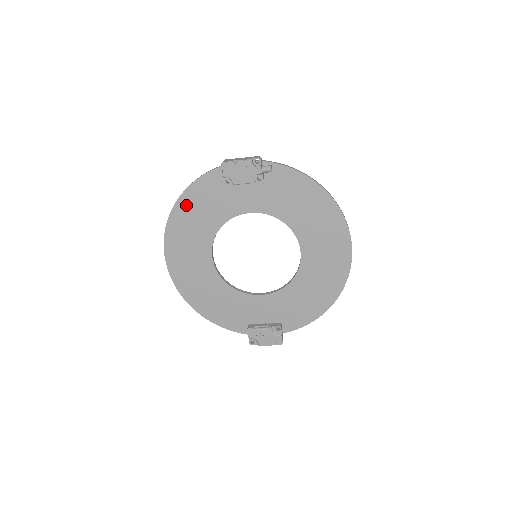
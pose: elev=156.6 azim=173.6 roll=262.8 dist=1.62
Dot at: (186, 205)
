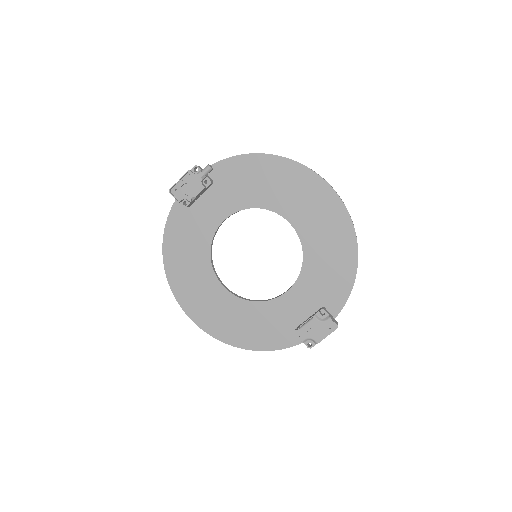
Dot at: (172, 251)
